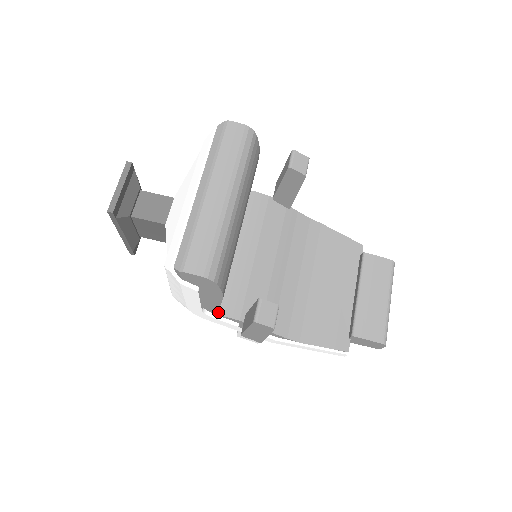
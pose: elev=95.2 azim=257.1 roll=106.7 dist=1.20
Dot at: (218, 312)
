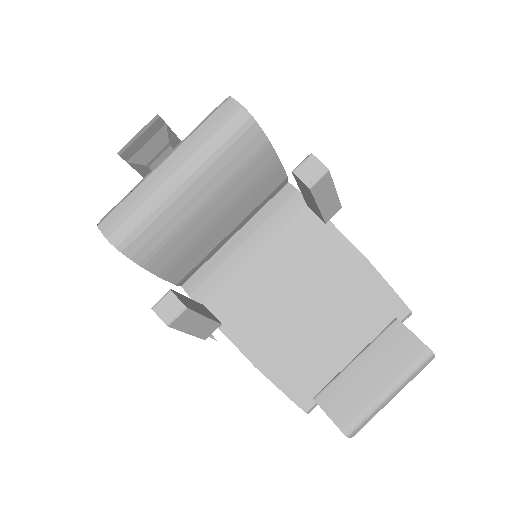
Dot at: (187, 289)
